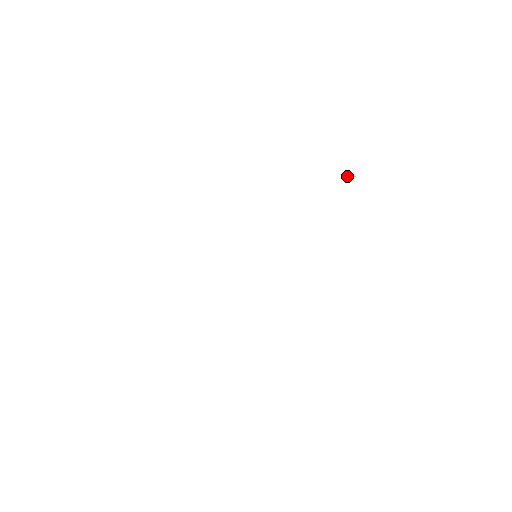
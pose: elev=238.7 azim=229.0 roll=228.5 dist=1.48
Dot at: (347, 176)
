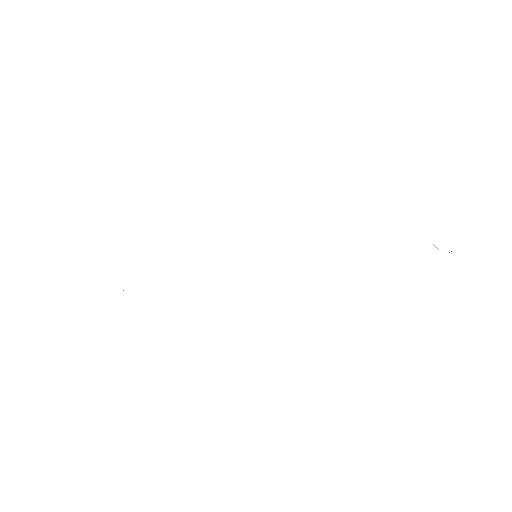
Dot at: (433, 244)
